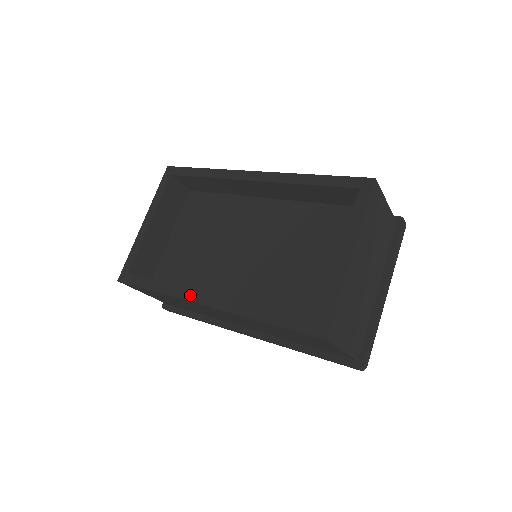
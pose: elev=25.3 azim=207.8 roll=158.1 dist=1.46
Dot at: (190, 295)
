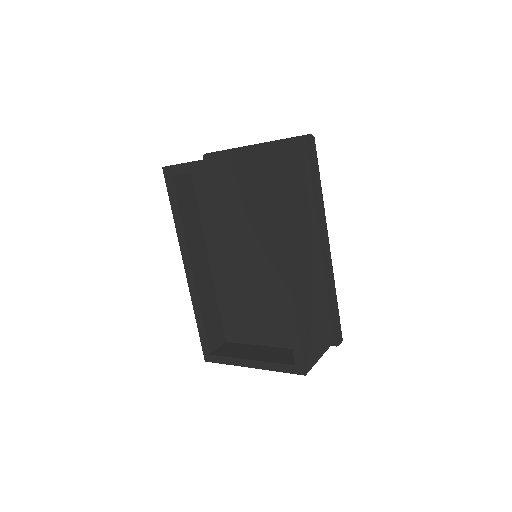
Dot at: (185, 253)
